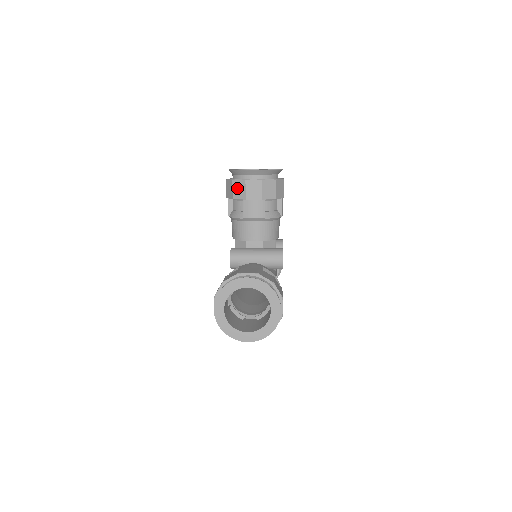
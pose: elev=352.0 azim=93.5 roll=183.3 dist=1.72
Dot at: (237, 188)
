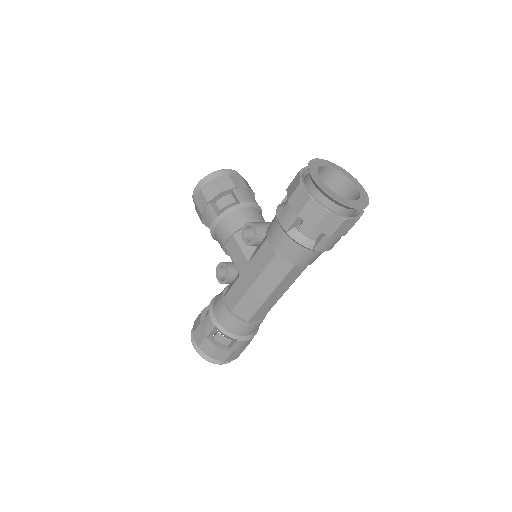
Dot at: (221, 183)
